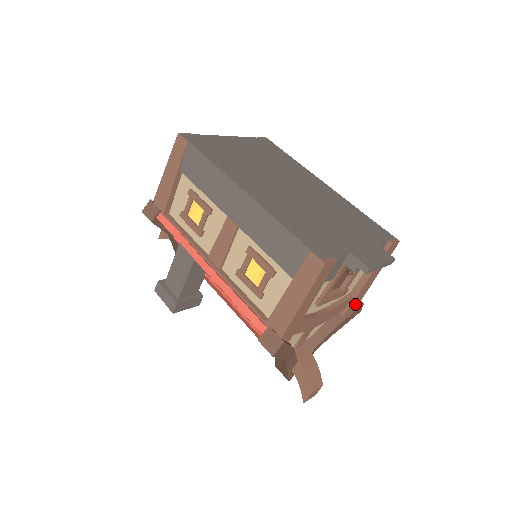
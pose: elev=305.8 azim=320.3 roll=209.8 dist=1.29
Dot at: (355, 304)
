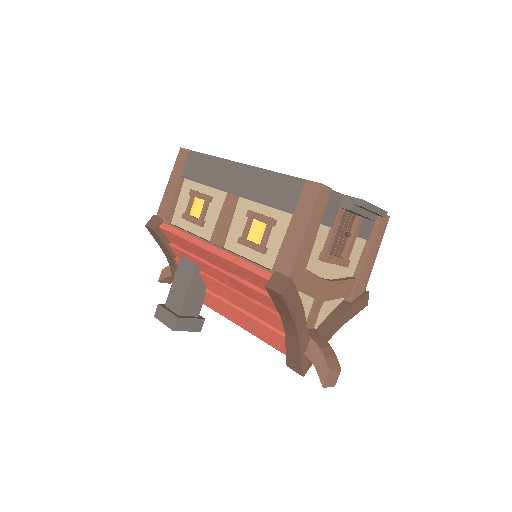
Dot at: (360, 291)
